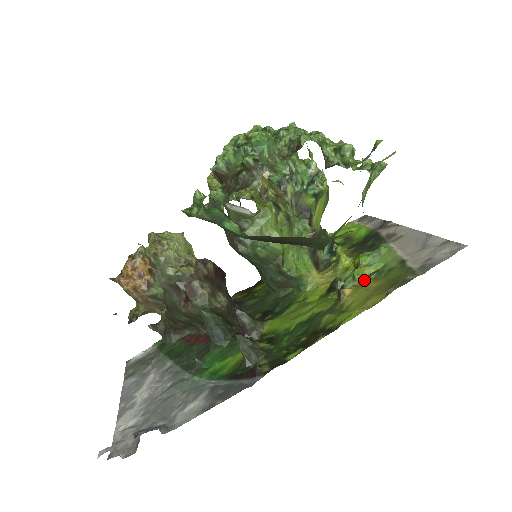
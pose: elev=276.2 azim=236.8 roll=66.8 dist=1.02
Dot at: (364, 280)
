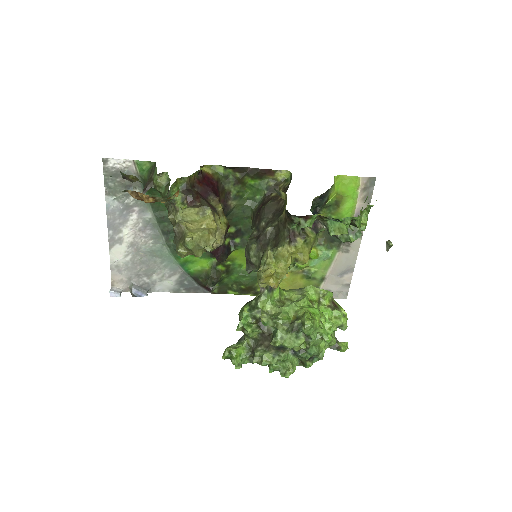
Dot at: (299, 272)
